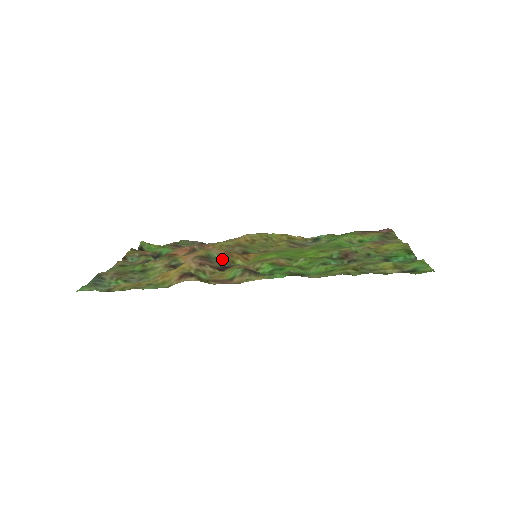
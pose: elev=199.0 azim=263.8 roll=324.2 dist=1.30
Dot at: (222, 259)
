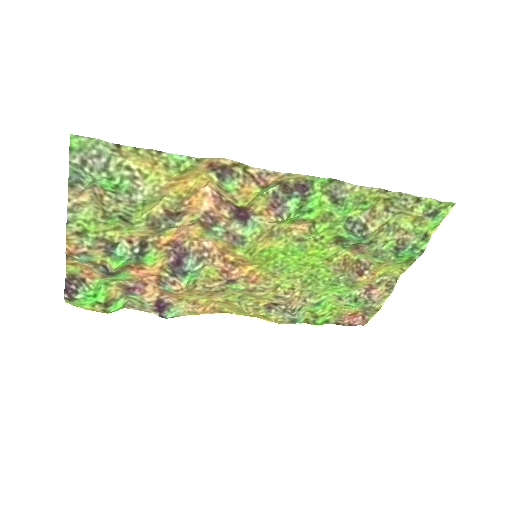
Dot at: (222, 240)
